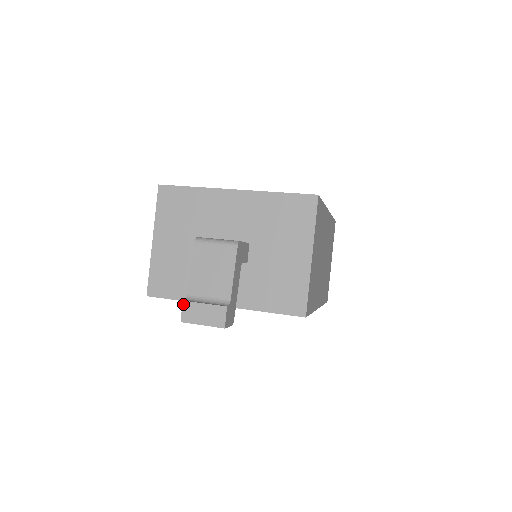
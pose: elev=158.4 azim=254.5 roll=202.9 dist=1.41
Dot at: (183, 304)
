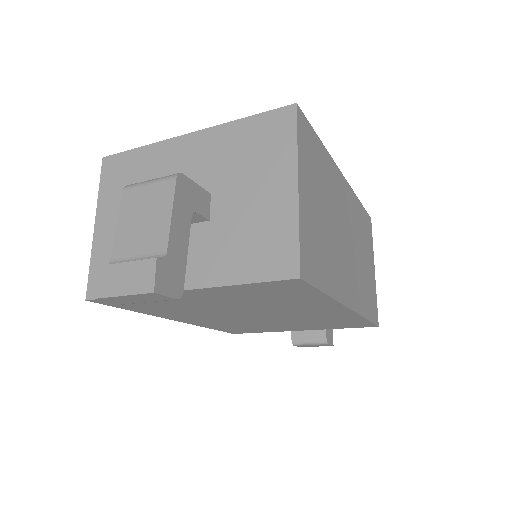
Dot at: (99, 271)
